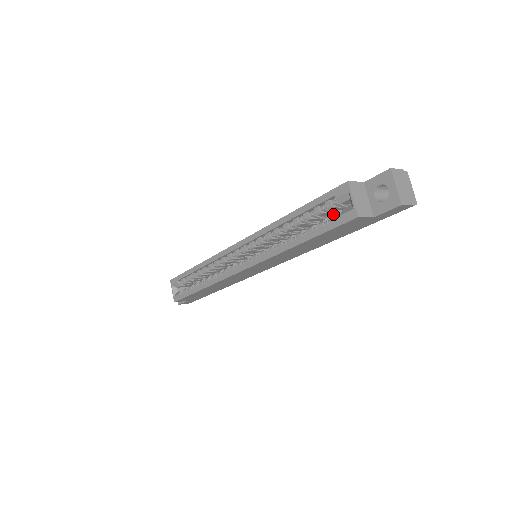
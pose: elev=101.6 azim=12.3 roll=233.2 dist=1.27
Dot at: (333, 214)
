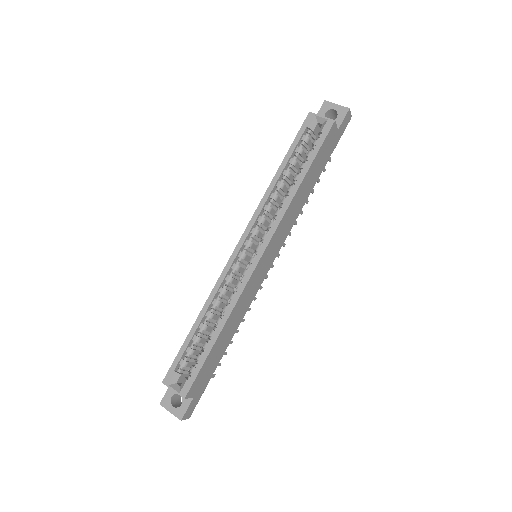
Dot at: (305, 158)
